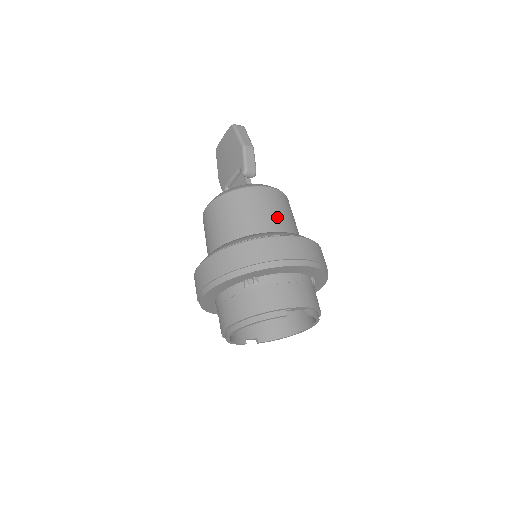
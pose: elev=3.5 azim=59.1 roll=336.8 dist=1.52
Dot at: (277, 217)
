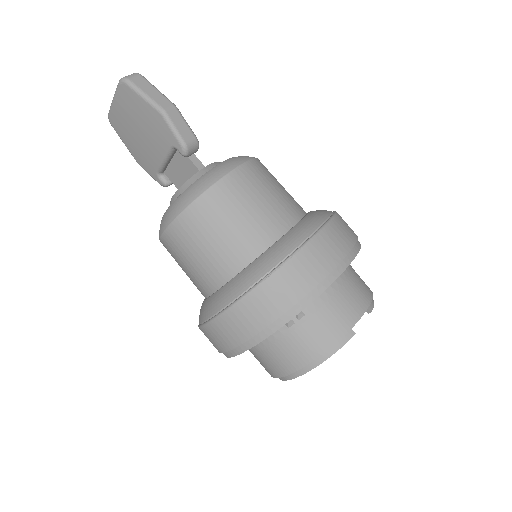
Dot at: (274, 207)
